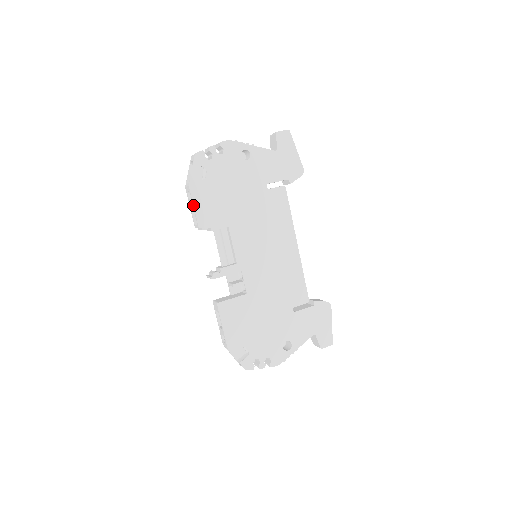
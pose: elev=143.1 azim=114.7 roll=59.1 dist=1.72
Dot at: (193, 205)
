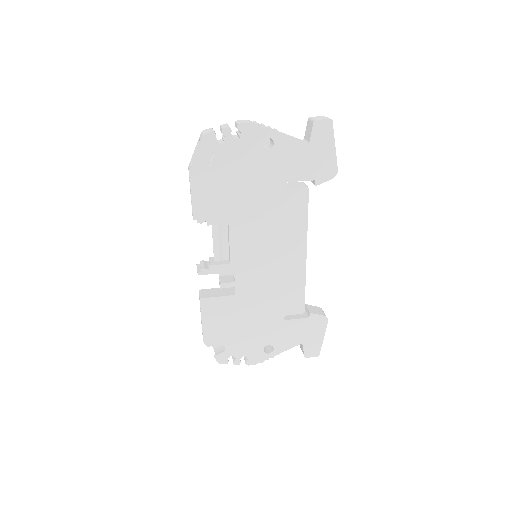
Dot at: (191, 194)
